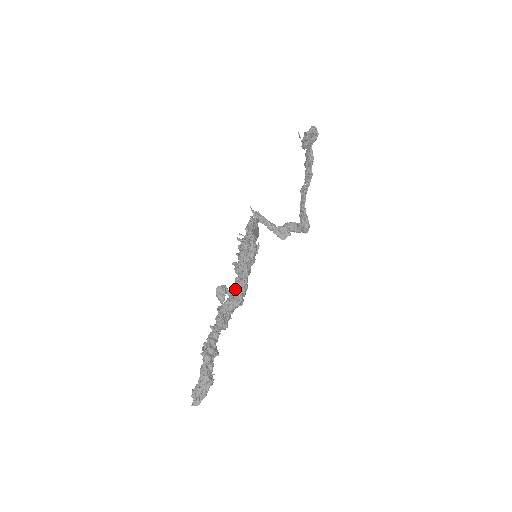
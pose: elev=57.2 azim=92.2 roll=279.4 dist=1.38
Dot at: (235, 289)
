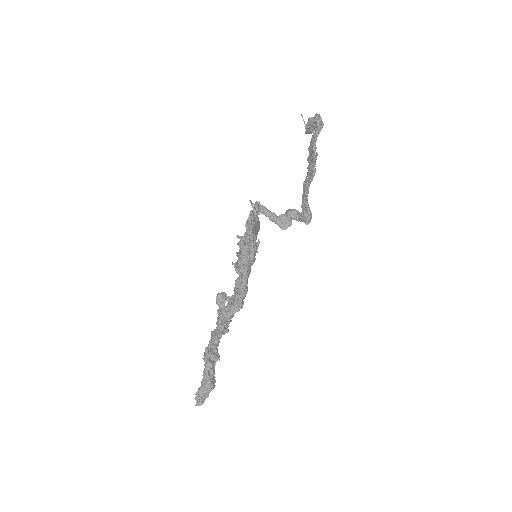
Dot at: (235, 293)
